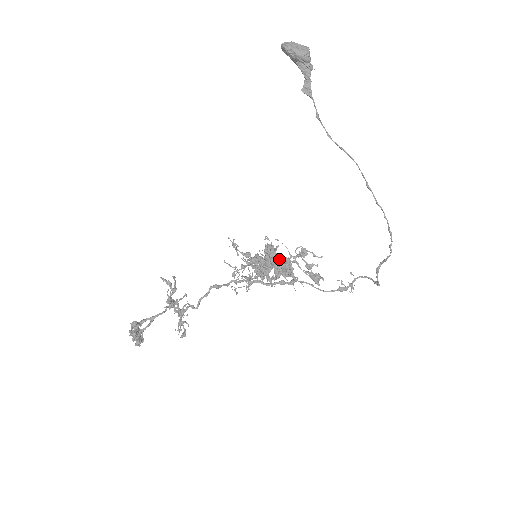
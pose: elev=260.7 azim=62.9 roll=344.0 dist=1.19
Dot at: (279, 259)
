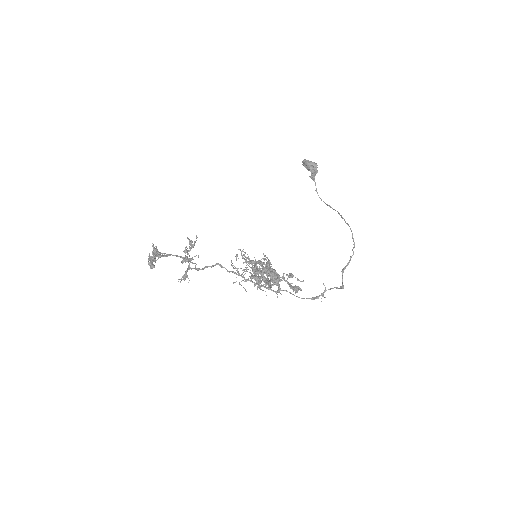
Dot at: occluded
